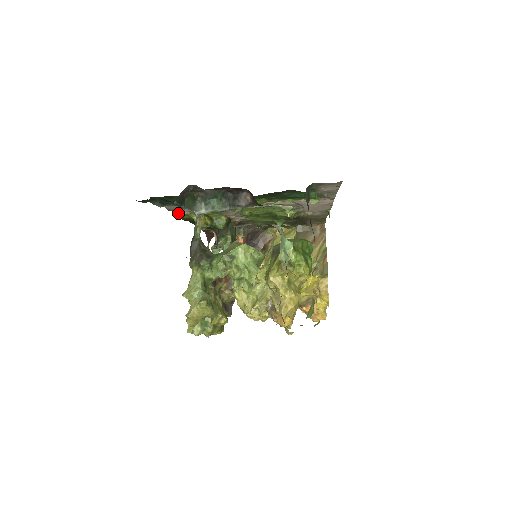
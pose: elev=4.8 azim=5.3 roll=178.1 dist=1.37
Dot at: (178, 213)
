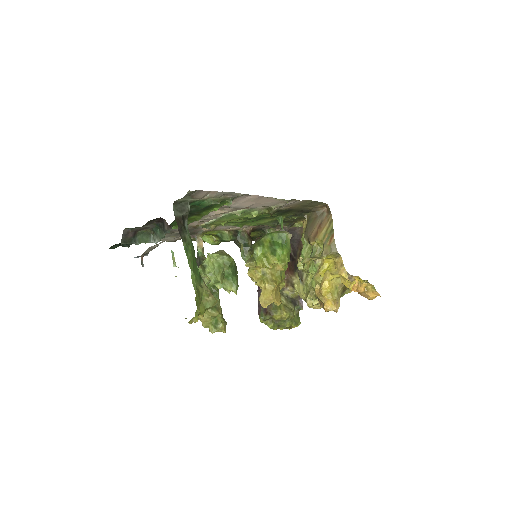
Dot at: occluded
